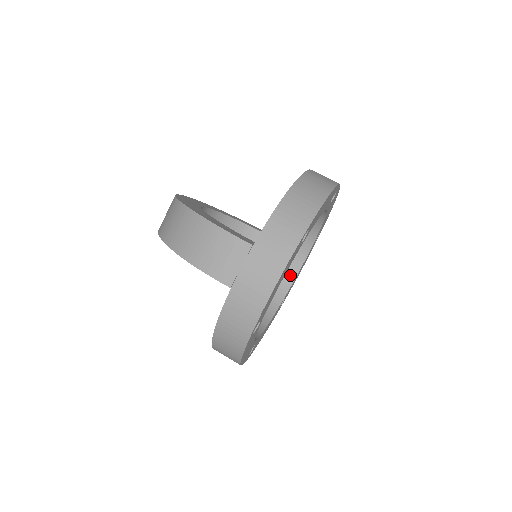
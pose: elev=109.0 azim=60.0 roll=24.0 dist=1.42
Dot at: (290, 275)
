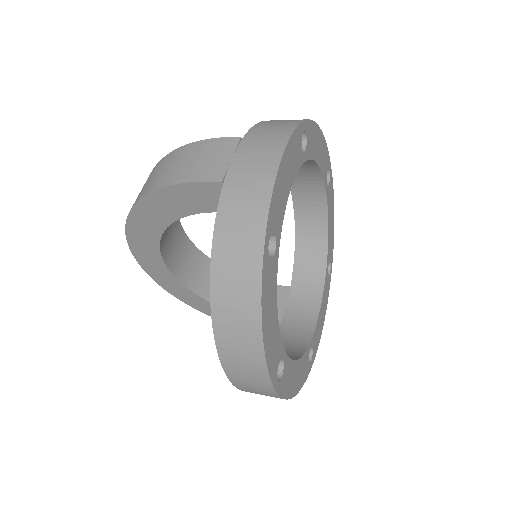
Dot at: (310, 317)
